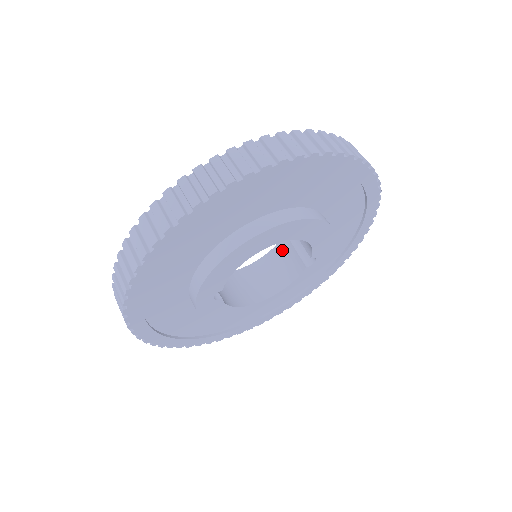
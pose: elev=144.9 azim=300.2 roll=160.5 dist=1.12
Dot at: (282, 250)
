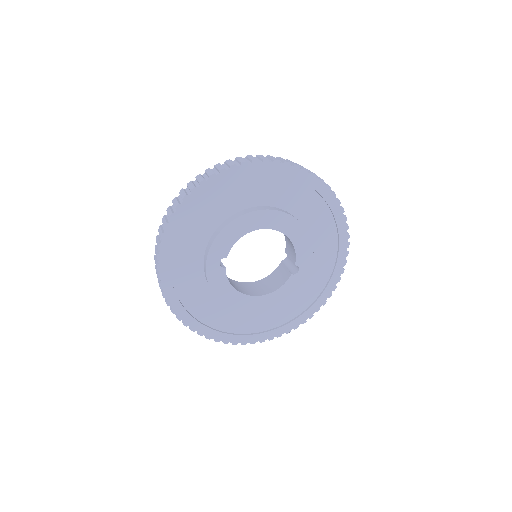
Dot at: (277, 272)
